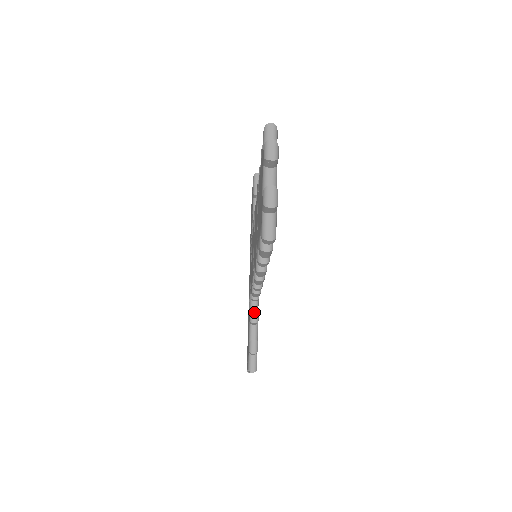
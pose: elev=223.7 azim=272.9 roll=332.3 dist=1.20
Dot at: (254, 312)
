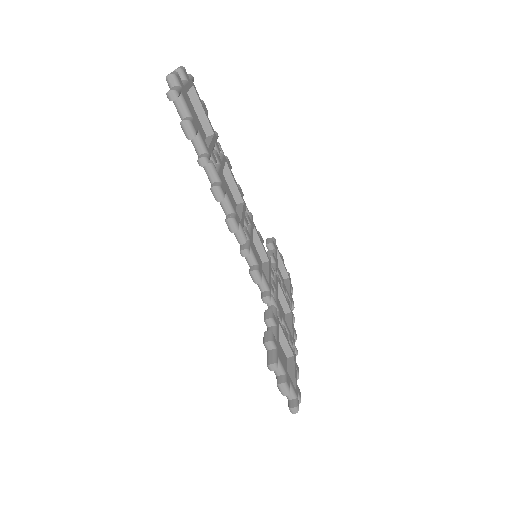
Dot at: (267, 311)
